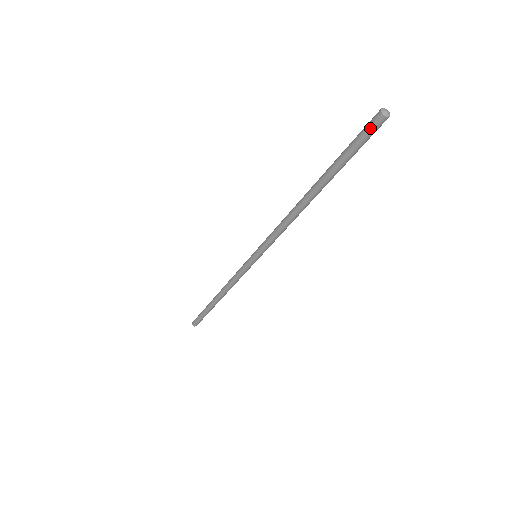
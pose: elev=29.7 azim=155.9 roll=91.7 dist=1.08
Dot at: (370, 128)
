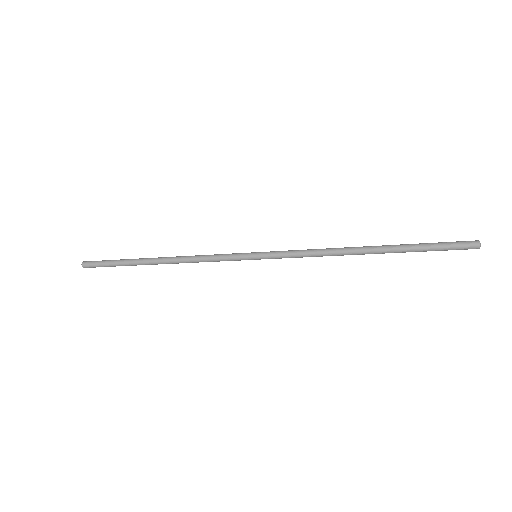
Dot at: (463, 244)
